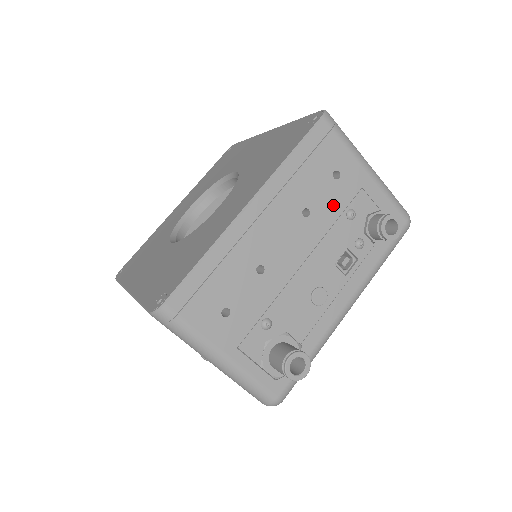
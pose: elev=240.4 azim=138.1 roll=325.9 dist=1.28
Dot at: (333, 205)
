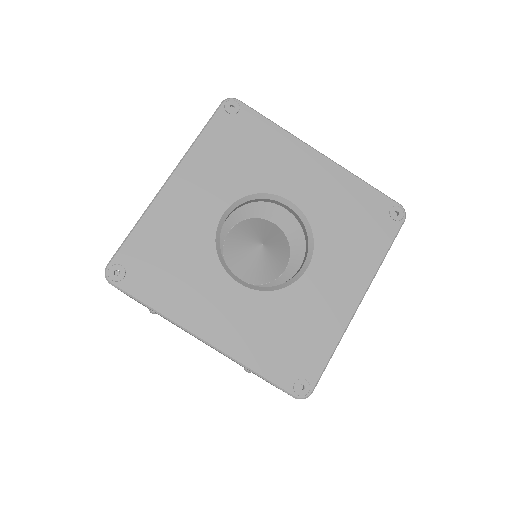
Dot at: occluded
